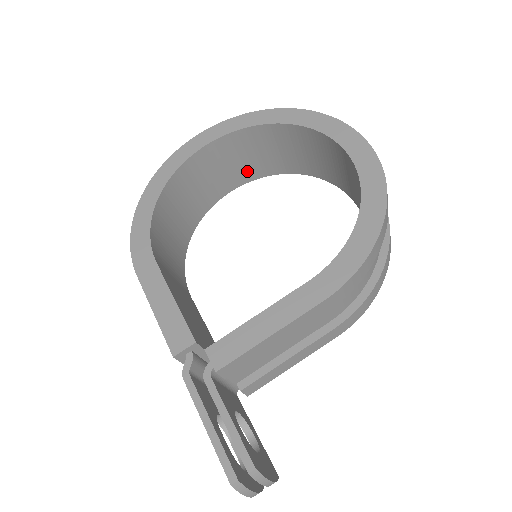
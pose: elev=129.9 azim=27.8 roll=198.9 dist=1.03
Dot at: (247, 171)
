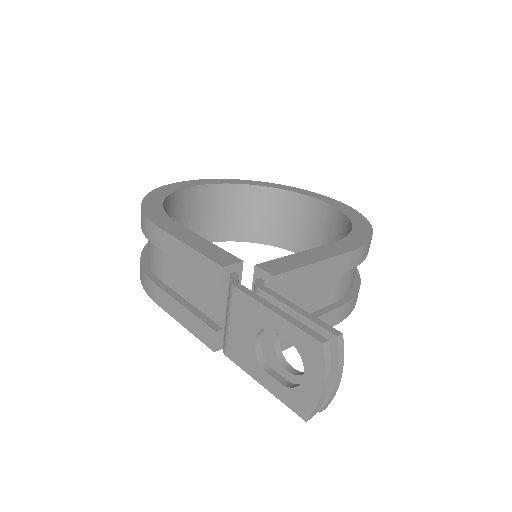
Dot at: (218, 229)
